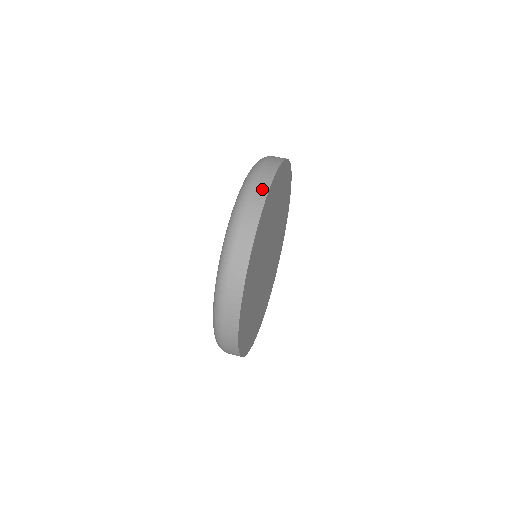
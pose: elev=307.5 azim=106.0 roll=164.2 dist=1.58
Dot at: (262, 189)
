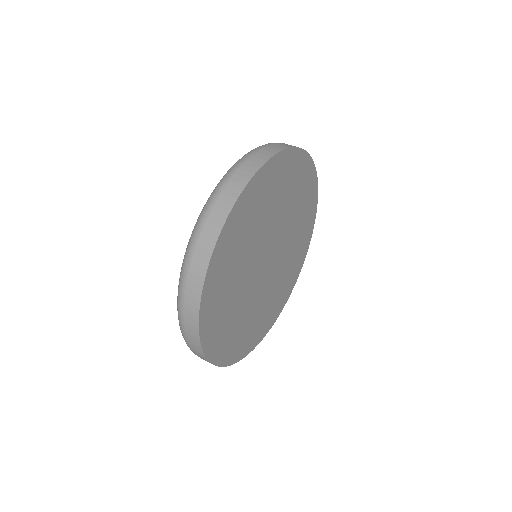
Dot at: (242, 178)
